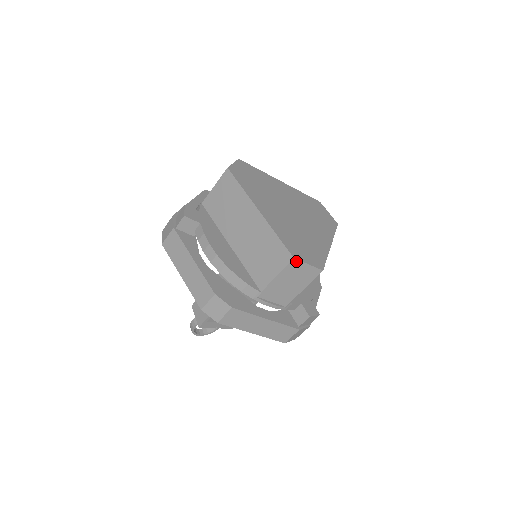
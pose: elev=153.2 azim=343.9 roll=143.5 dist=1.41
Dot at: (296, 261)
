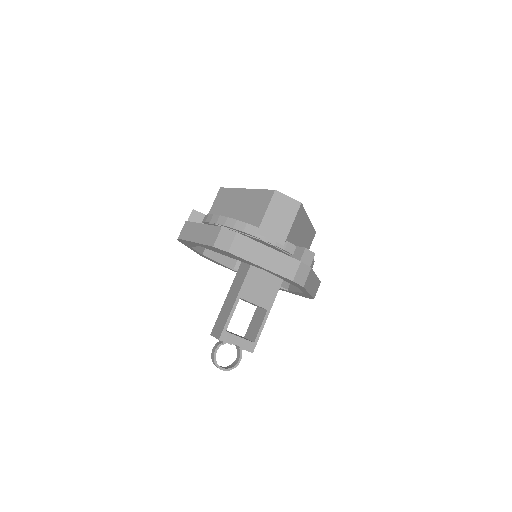
Dot at: (278, 193)
